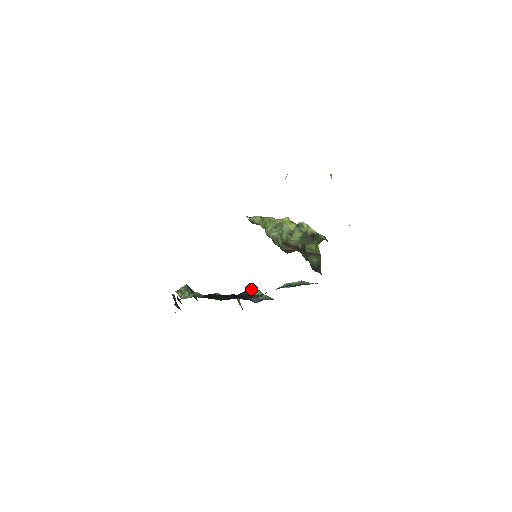
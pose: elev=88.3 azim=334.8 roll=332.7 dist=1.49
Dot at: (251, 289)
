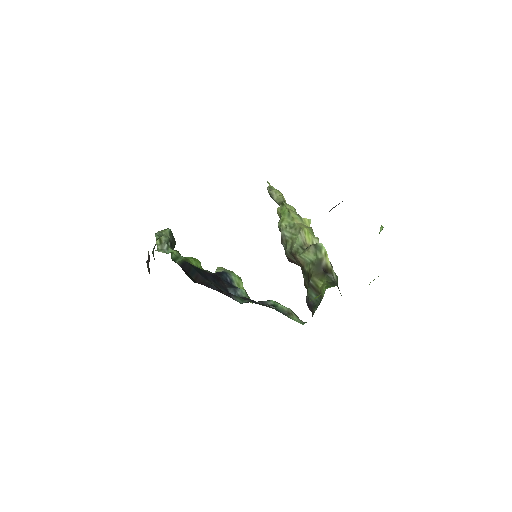
Dot at: (234, 273)
